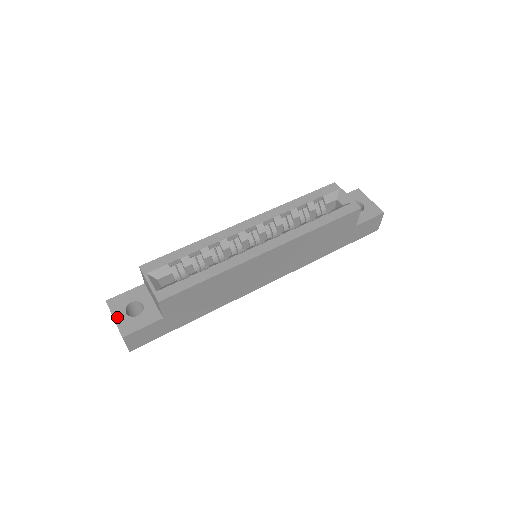
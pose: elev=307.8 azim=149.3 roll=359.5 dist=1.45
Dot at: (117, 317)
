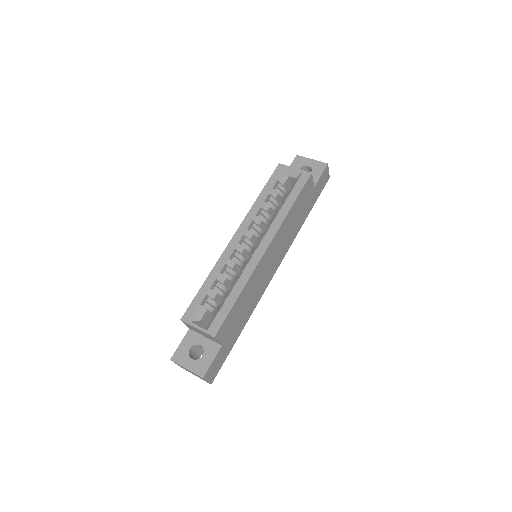
Dot at: (188, 366)
